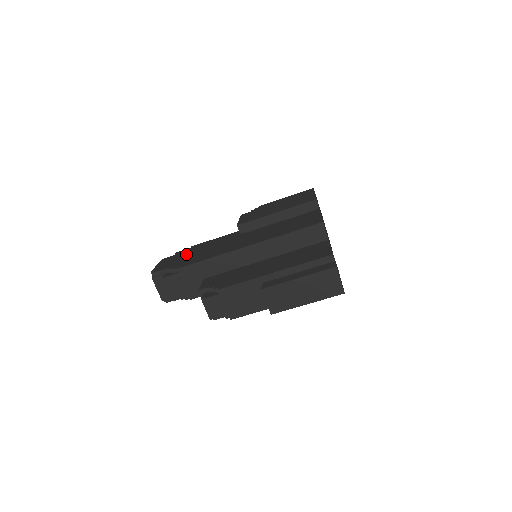
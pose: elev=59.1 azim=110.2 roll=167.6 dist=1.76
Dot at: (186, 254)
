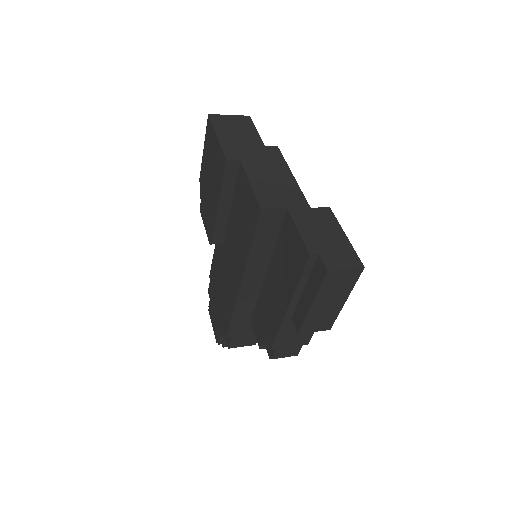
Dot at: (215, 300)
